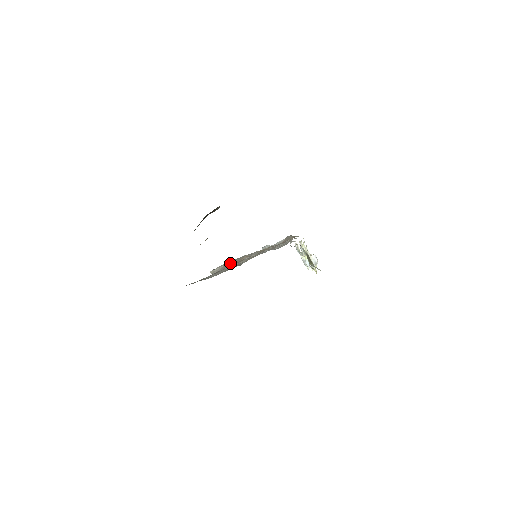
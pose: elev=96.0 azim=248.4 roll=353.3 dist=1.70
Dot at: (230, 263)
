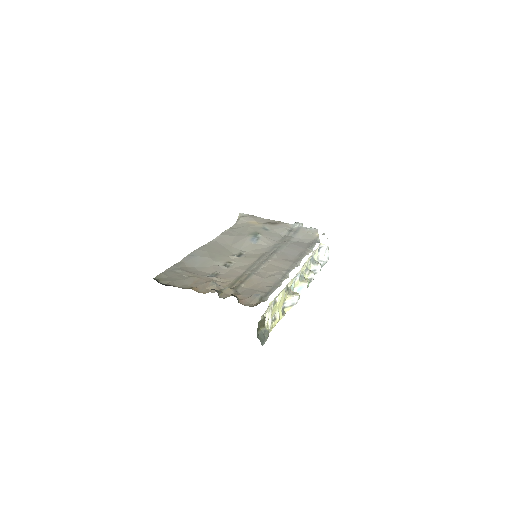
Dot at: (246, 232)
